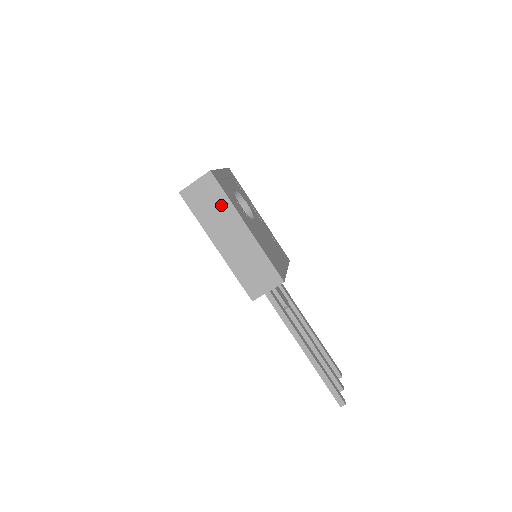
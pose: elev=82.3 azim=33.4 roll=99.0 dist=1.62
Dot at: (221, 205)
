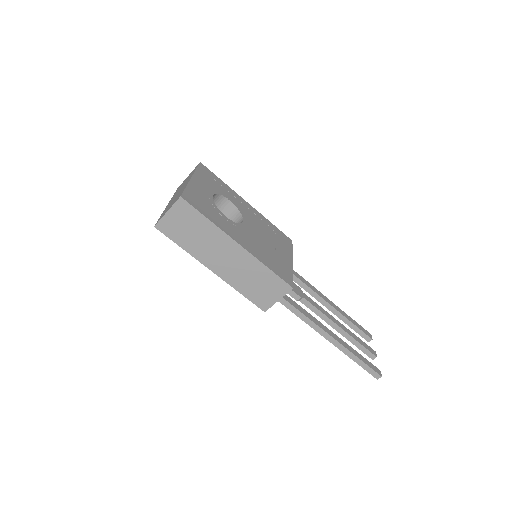
Dot at: (204, 229)
